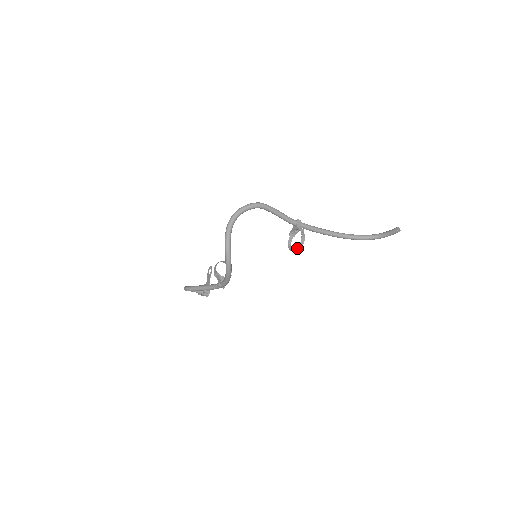
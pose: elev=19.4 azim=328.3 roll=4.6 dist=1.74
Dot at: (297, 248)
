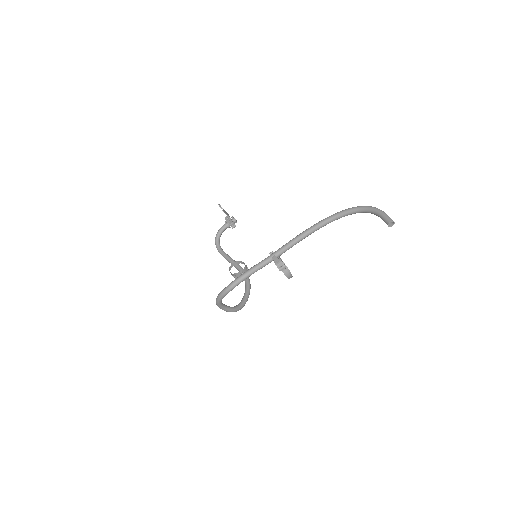
Dot at: occluded
